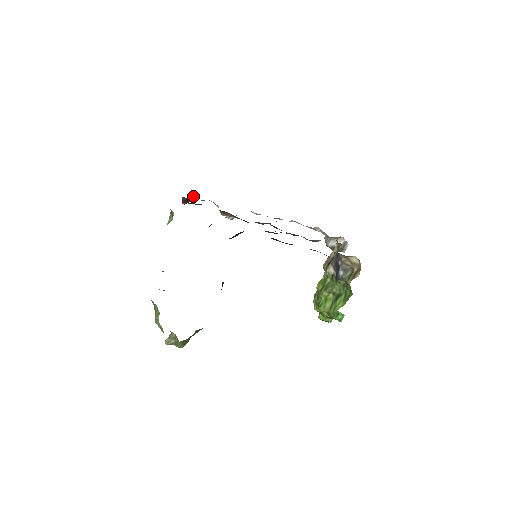
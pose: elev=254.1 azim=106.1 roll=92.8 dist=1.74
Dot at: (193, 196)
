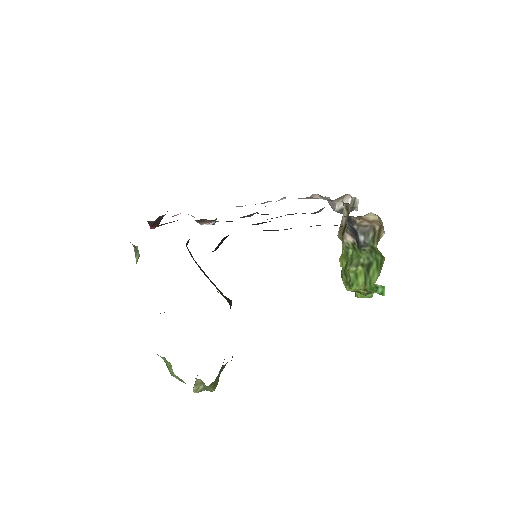
Dot at: (159, 216)
